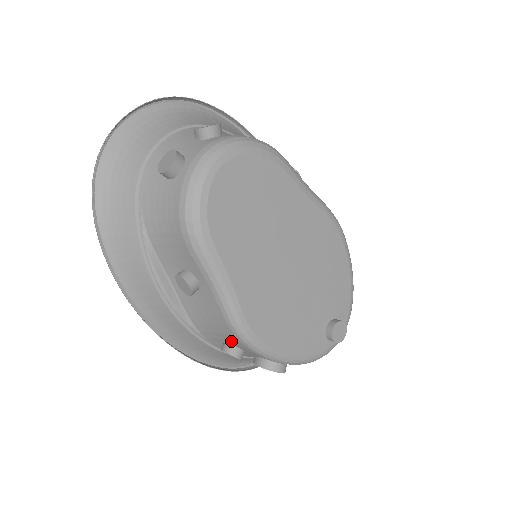
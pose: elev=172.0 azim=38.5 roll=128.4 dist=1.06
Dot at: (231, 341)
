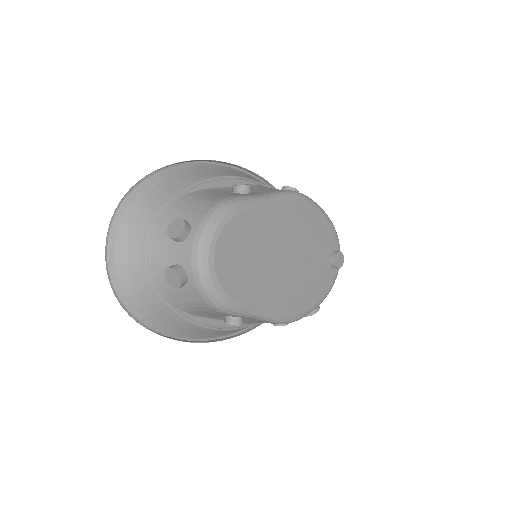
Dot at: occluded
